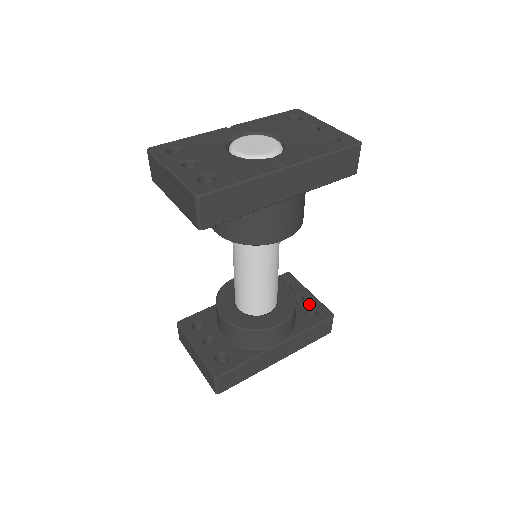
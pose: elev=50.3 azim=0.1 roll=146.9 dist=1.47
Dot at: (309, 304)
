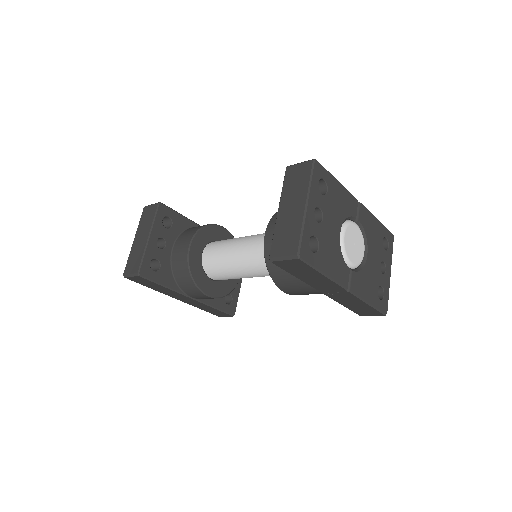
Dot at: (232, 292)
